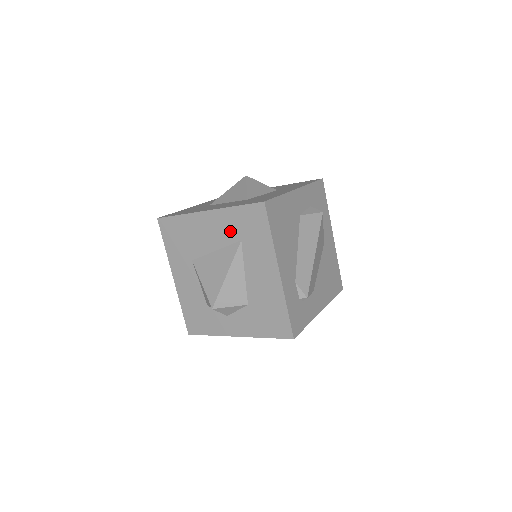
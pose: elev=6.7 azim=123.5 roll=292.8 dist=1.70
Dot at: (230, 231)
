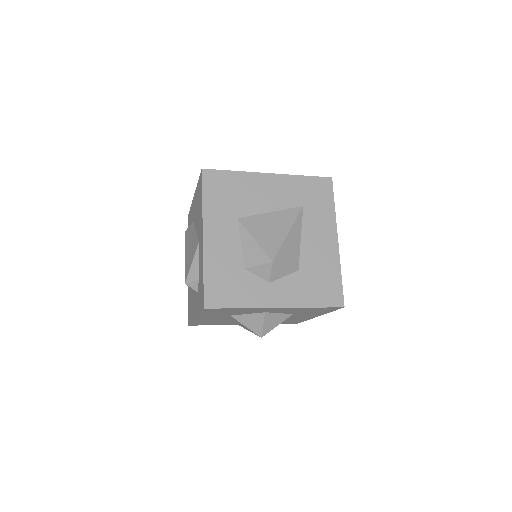
Dot at: (293, 196)
